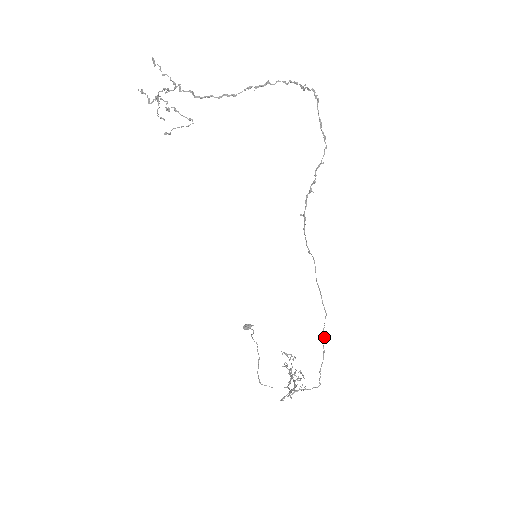
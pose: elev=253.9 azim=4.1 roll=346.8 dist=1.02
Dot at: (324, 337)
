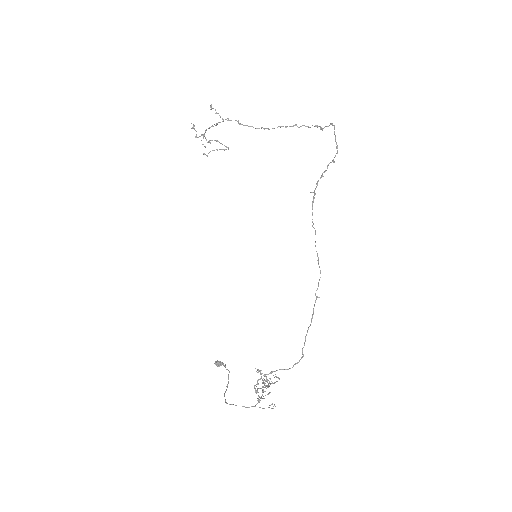
Dot at: occluded
